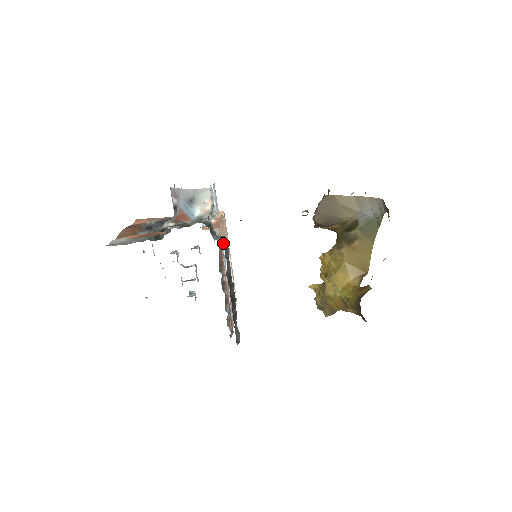
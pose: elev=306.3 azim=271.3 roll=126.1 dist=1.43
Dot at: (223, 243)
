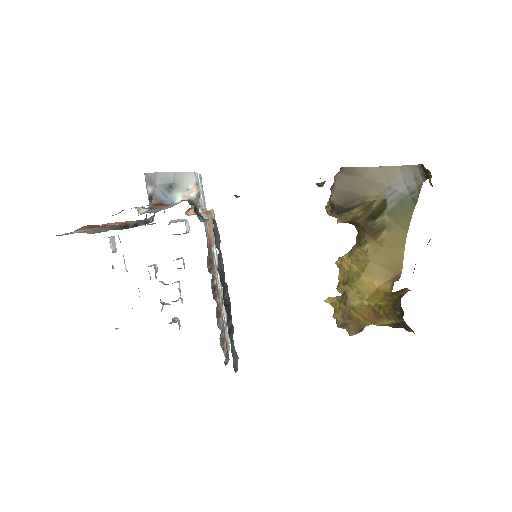
Dot at: (213, 241)
